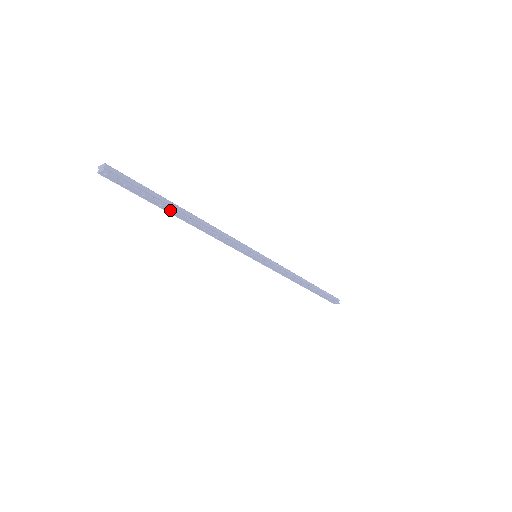
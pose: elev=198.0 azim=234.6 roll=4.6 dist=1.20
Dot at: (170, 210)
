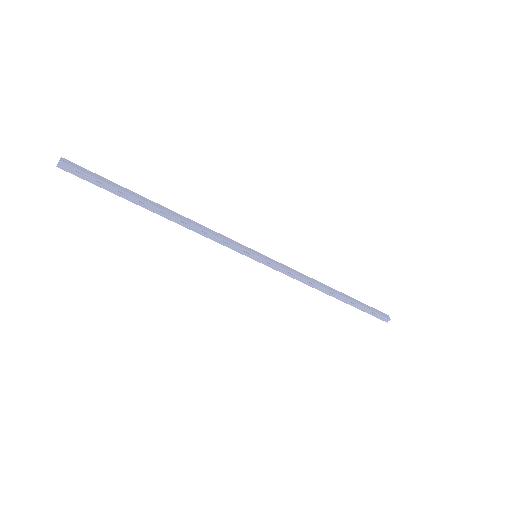
Dot at: (138, 203)
